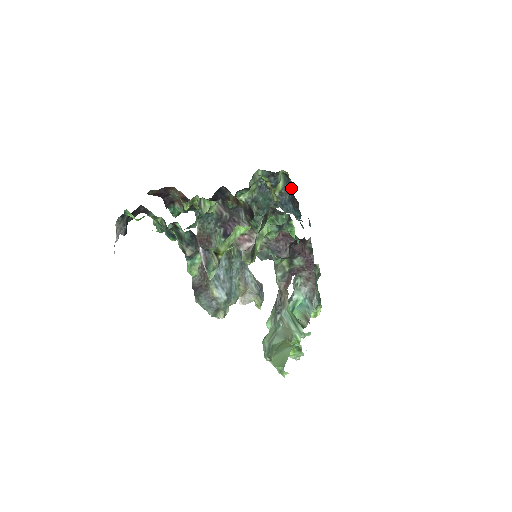
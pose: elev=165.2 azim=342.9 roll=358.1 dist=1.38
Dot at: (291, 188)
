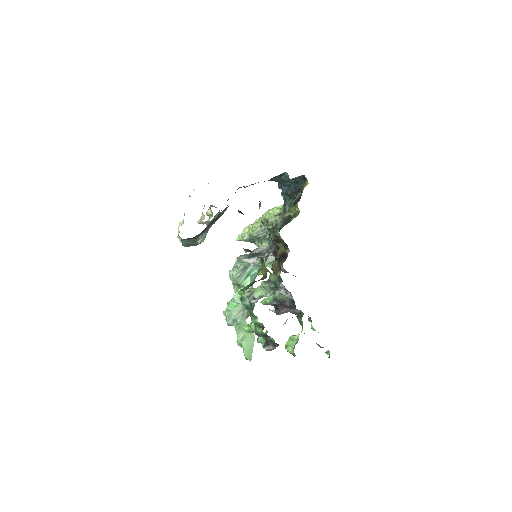
Dot at: (299, 184)
